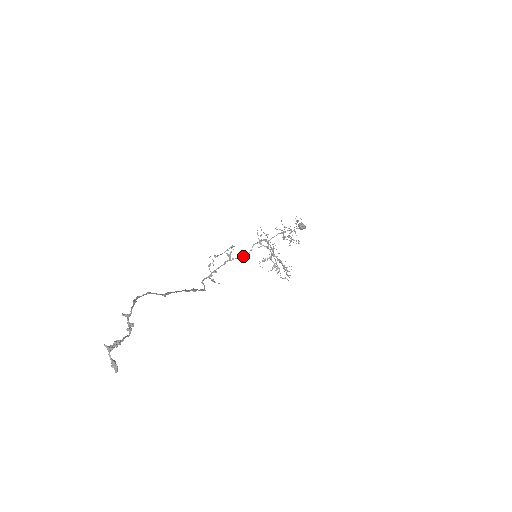
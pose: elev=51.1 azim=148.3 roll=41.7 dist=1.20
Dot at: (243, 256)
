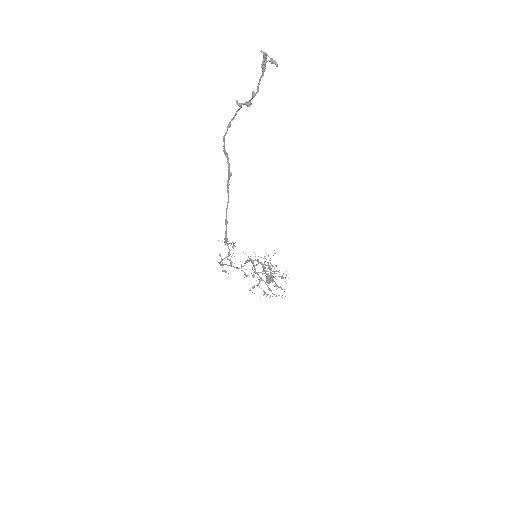
Dot at: occluded
